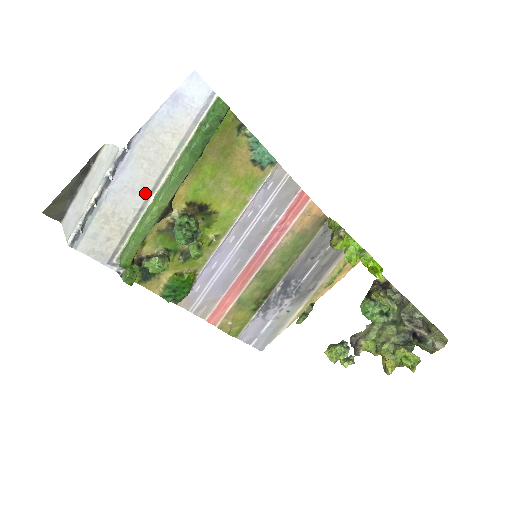
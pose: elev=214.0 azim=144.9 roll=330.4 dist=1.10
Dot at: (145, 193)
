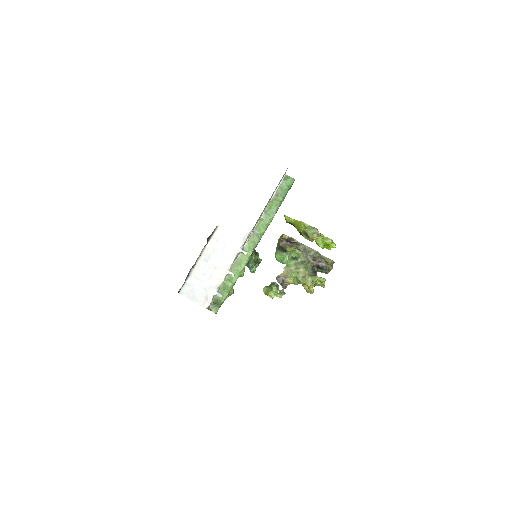
Dot at: occluded
